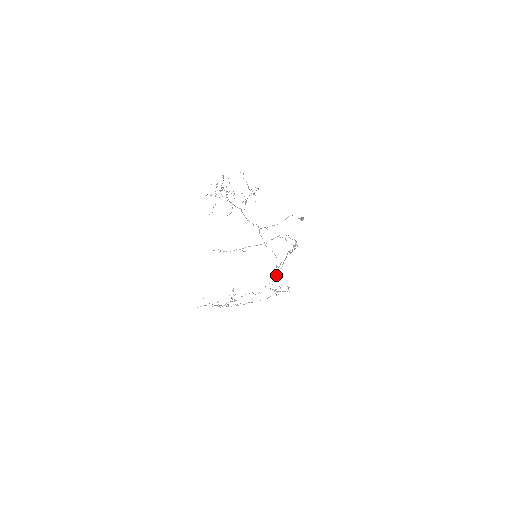
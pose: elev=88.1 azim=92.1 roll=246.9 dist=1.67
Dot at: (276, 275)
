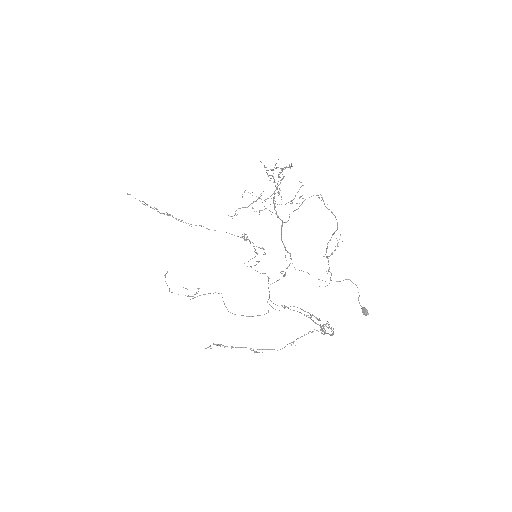
Dot at: (265, 273)
